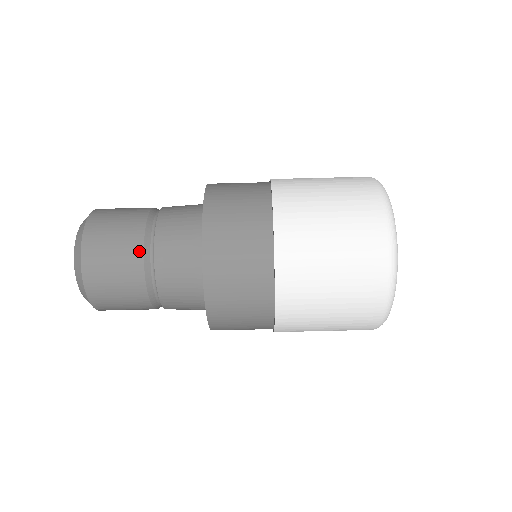
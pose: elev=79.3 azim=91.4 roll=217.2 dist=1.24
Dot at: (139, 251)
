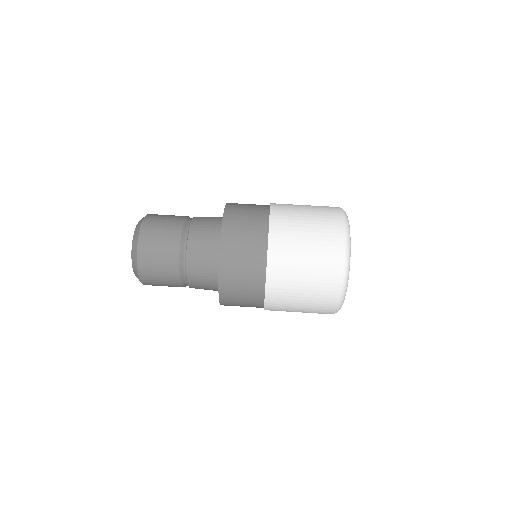
Dot at: (176, 253)
